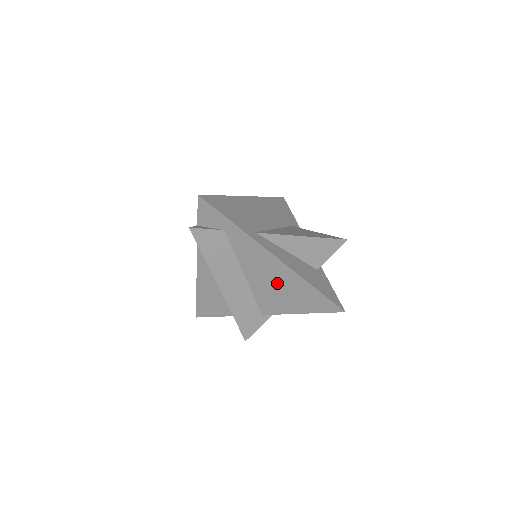
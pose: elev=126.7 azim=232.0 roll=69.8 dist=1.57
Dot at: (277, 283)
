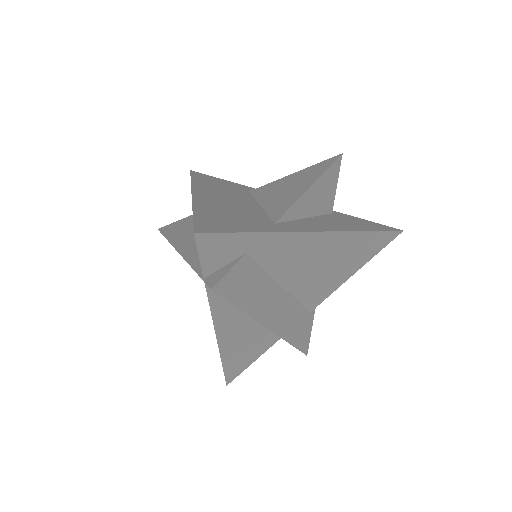
Dot at: (325, 262)
